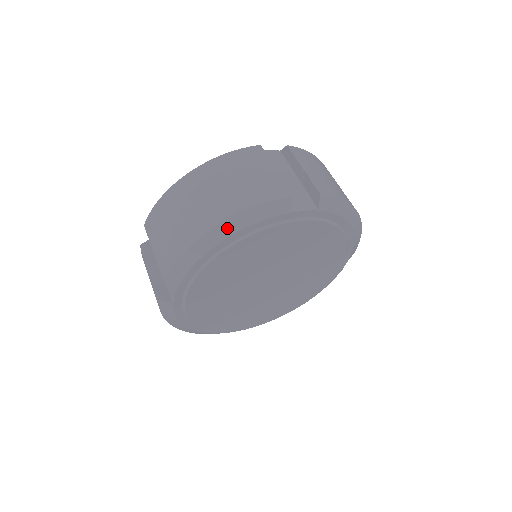
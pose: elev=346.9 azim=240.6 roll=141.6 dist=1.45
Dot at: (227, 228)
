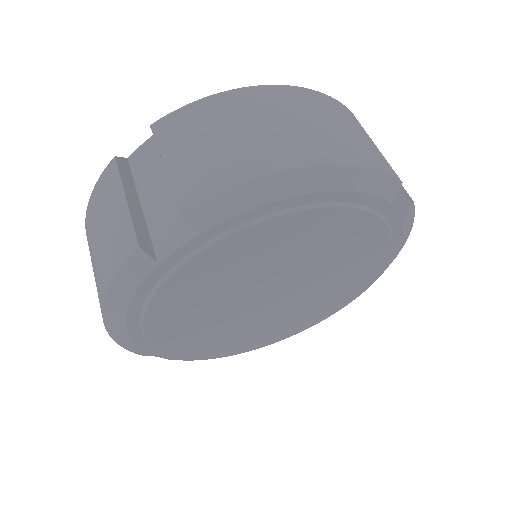
Dot at: (330, 176)
